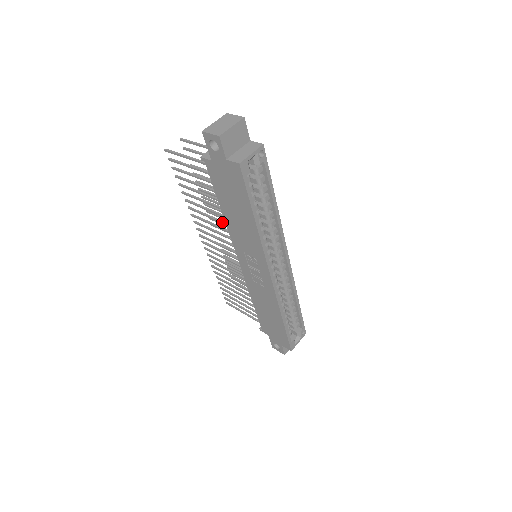
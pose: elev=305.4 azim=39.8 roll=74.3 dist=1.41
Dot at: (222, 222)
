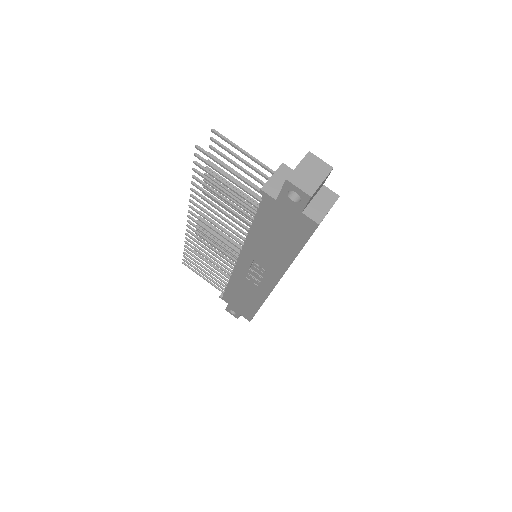
Dot at: (238, 229)
